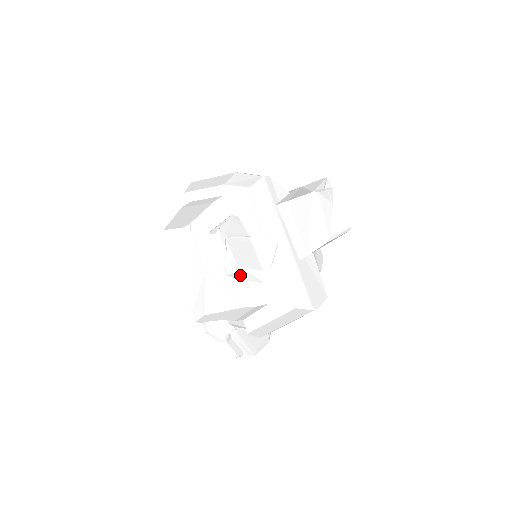
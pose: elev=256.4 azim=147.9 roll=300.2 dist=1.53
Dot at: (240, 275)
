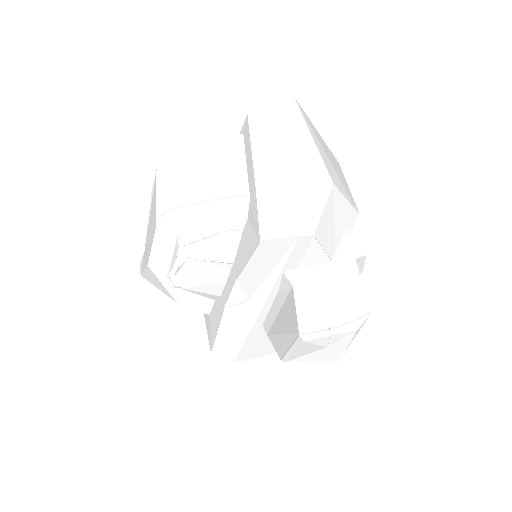
Dot at: occluded
